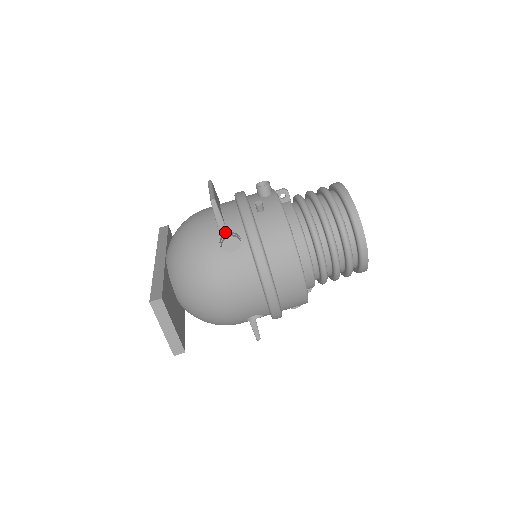
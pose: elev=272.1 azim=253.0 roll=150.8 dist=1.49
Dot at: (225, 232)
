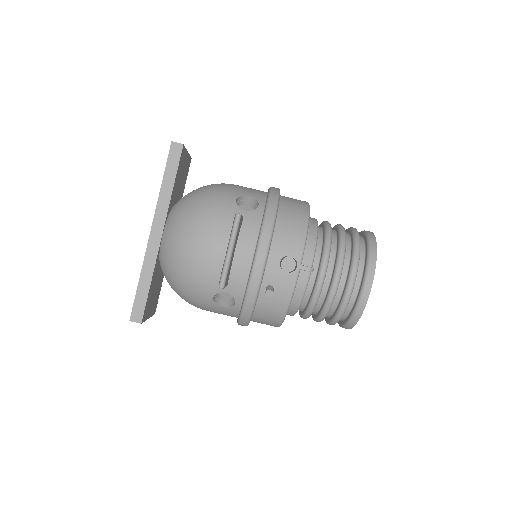
Dot at: (224, 292)
